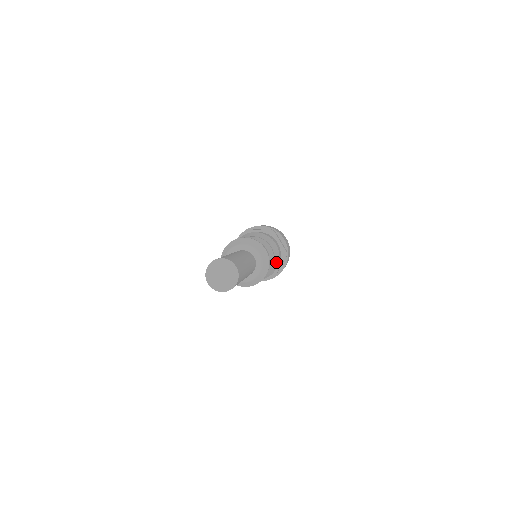
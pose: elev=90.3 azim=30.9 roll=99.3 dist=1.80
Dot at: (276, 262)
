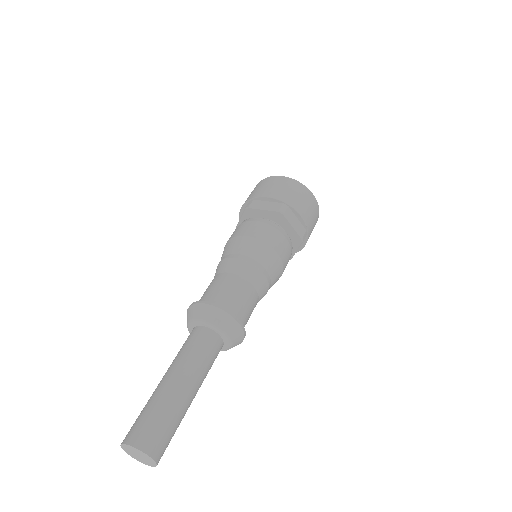
Dot at: occluded
